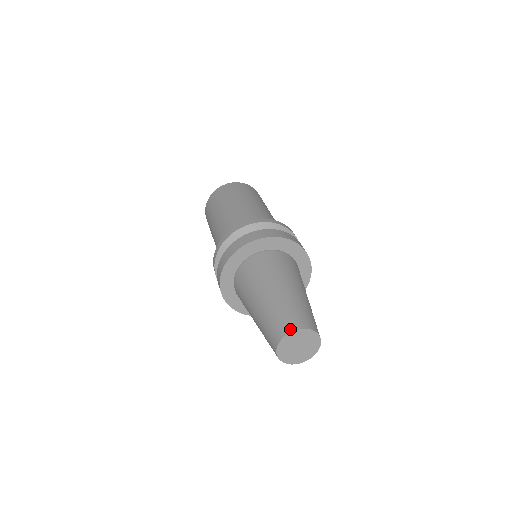
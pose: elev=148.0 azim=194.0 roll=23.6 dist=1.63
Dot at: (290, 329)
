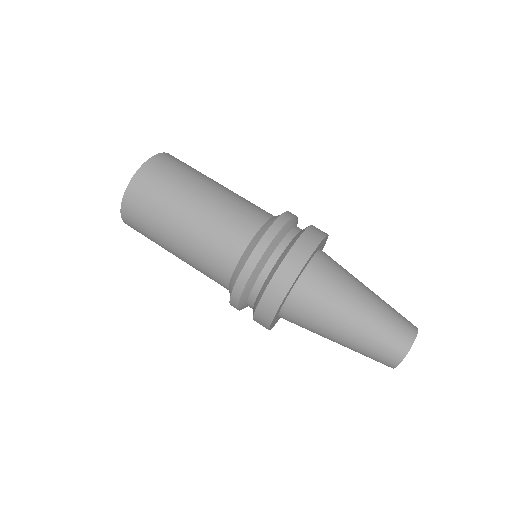
Dot at: (395, 364)
